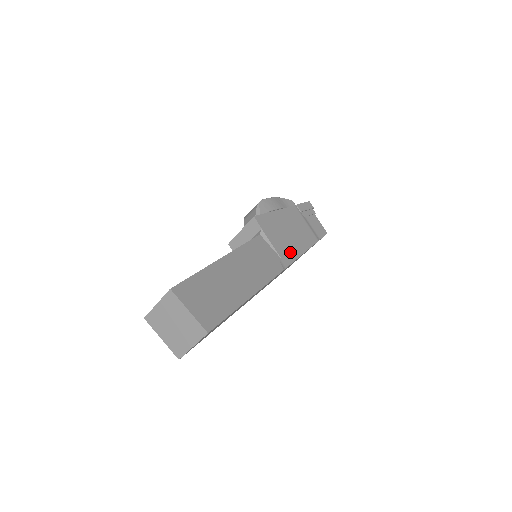
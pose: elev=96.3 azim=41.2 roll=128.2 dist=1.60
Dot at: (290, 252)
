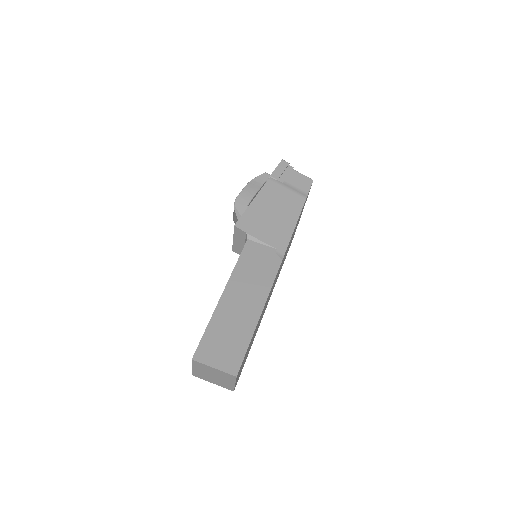
Dot at: (282, 235)
